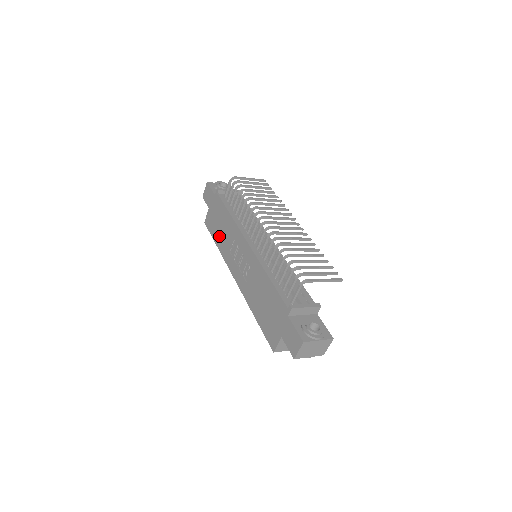
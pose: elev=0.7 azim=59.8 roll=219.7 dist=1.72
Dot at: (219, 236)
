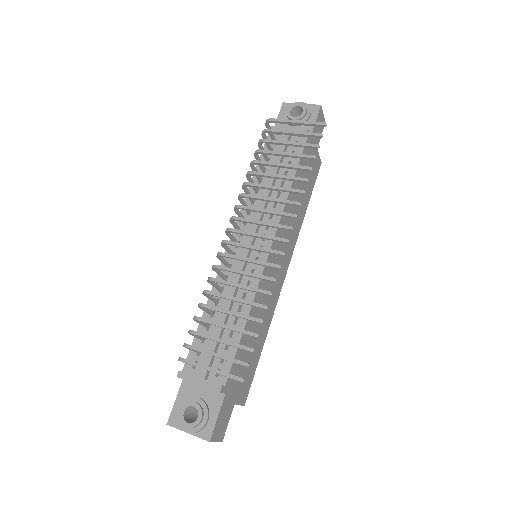
Dot at: occluded
